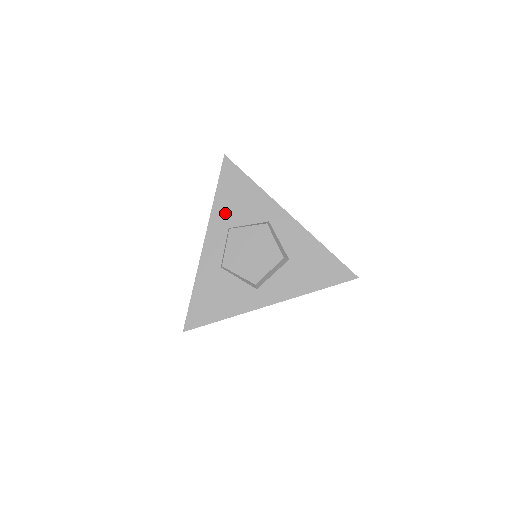
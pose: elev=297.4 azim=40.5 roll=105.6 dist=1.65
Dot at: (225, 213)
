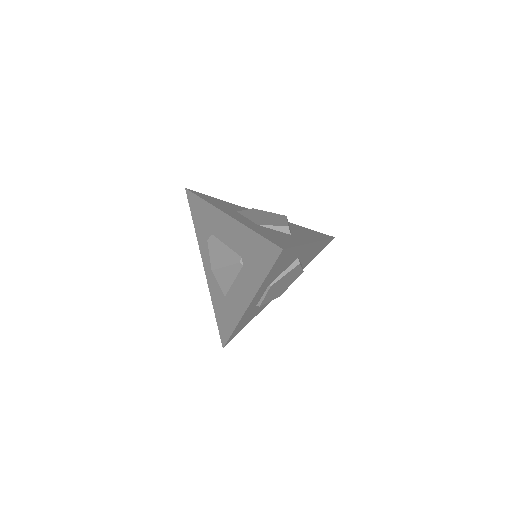
Dot at: (269, 281)
